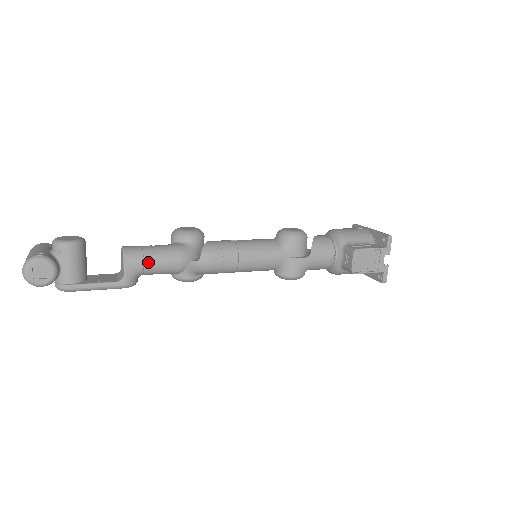
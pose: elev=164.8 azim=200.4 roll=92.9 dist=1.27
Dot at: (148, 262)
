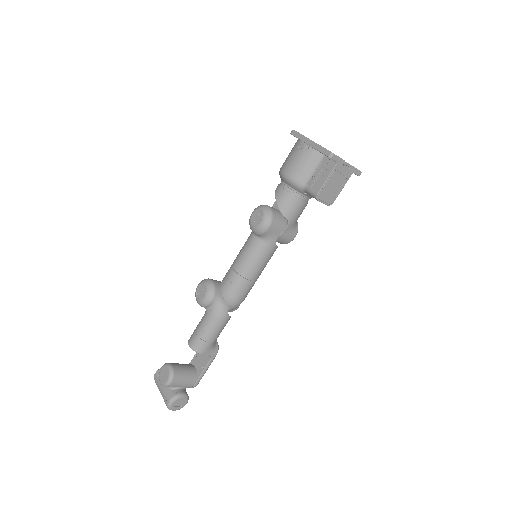
Dot at: (211, 340)
